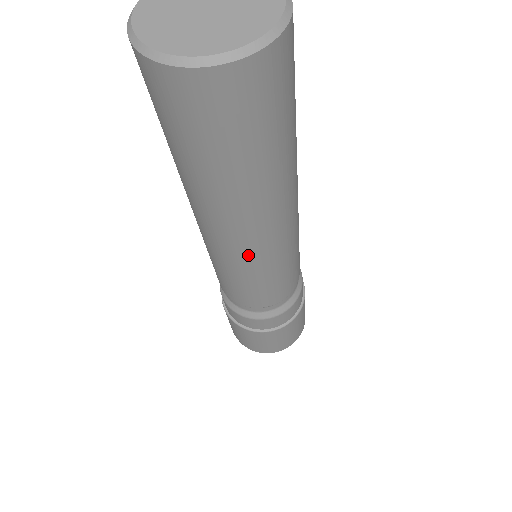
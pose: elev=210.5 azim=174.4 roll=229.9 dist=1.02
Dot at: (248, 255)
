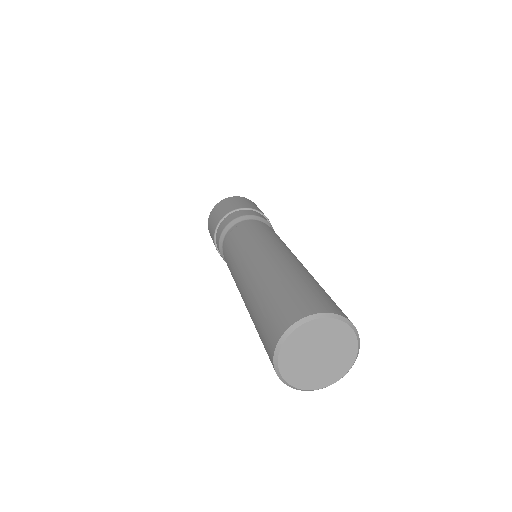
Dot at: occluded
